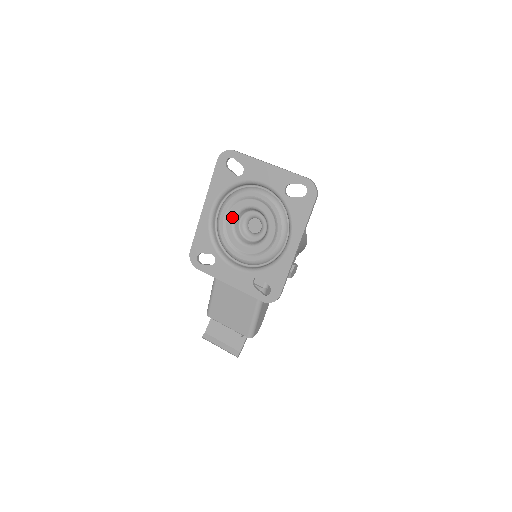
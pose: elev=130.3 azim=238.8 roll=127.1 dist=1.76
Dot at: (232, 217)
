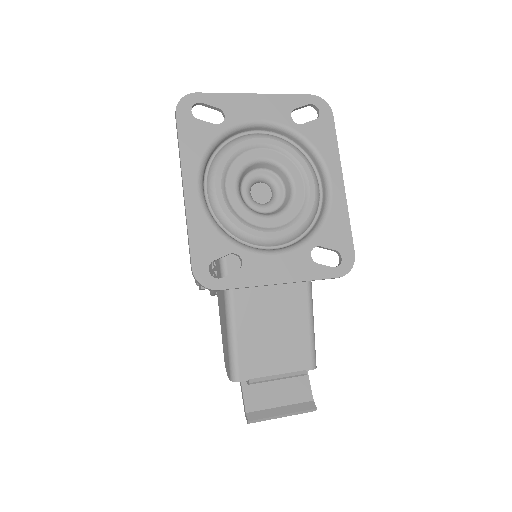
Dot at: (233, 187)
